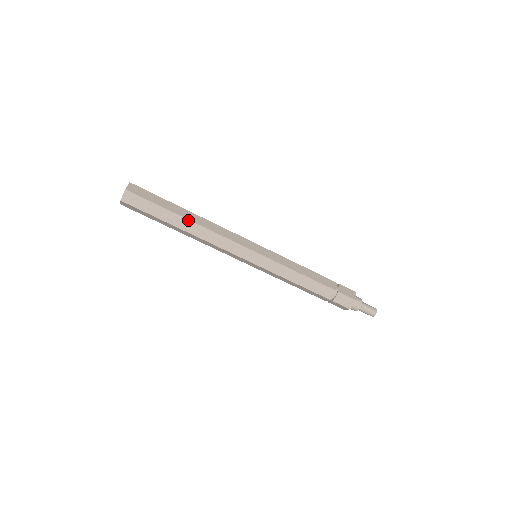
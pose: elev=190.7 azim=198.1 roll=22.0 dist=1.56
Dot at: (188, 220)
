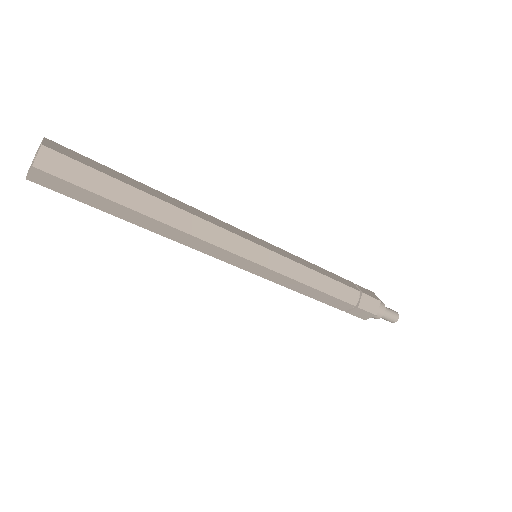
Dot at: (152, 218)
